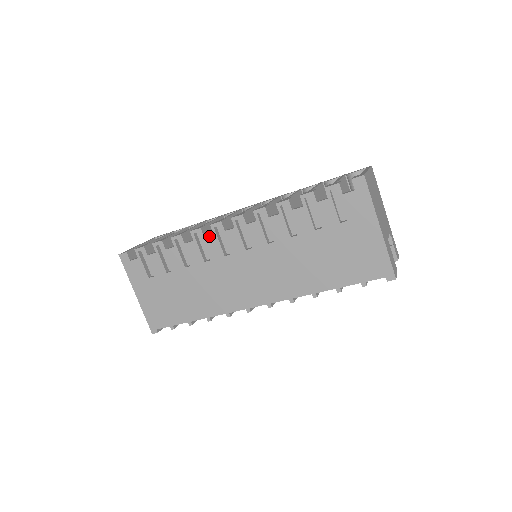
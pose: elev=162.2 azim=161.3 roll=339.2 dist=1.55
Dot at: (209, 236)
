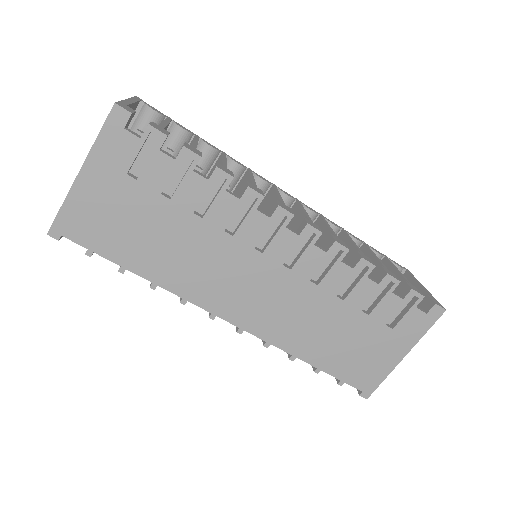
Dot at: (263, 214)
